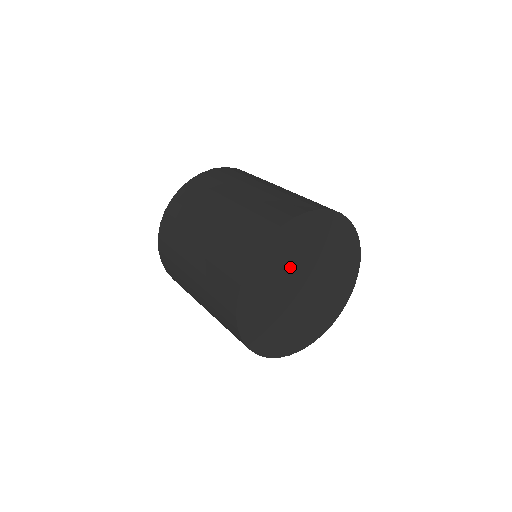
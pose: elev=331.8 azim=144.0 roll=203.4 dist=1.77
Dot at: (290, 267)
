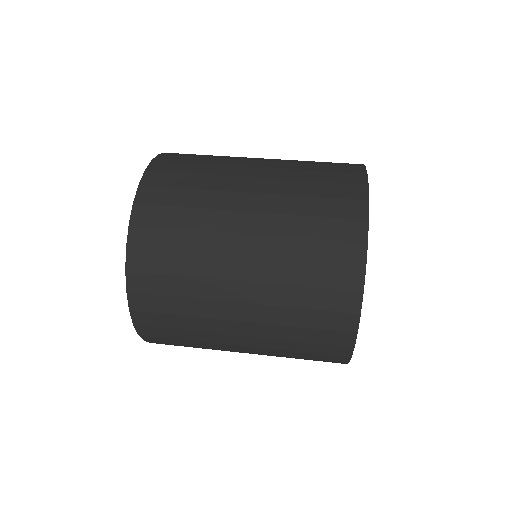
Dot at: occluded
